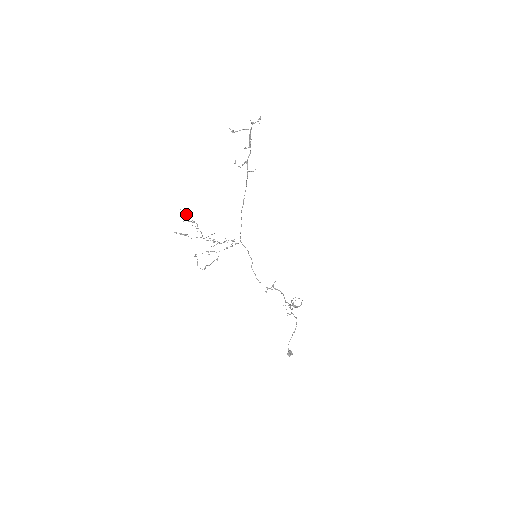
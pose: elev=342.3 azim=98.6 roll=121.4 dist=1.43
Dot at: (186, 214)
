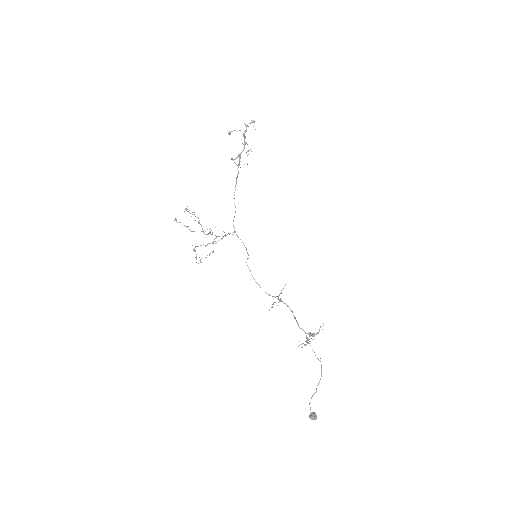
Dot at: occluded
